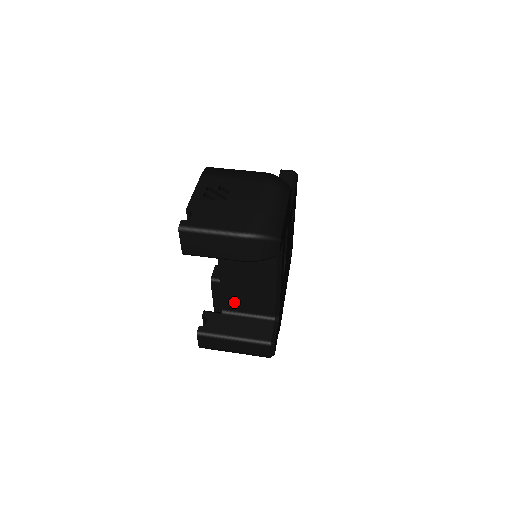
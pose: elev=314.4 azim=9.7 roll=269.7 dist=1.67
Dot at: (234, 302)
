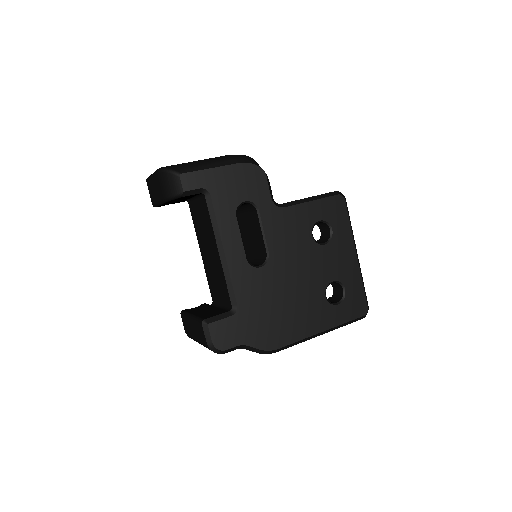
Dot at: (214, 288)
